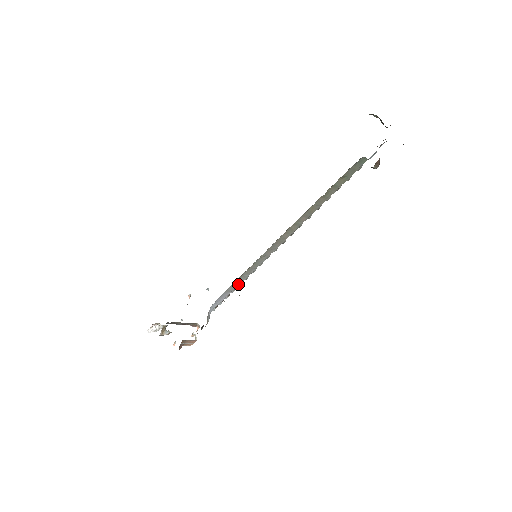
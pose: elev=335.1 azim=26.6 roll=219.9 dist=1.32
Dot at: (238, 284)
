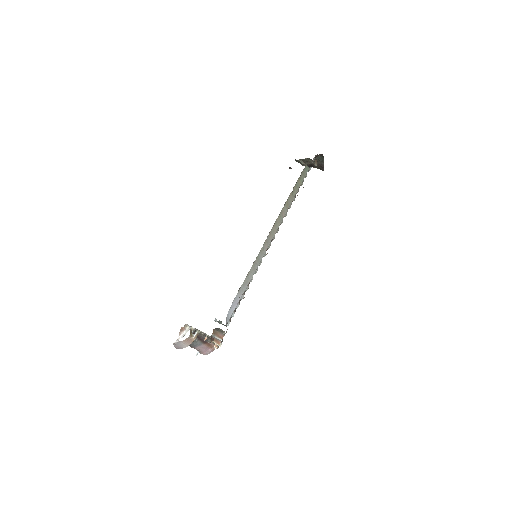
Dot at: (247, 285)
